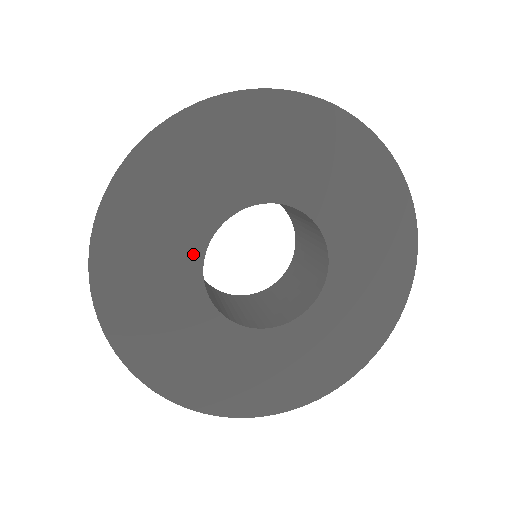
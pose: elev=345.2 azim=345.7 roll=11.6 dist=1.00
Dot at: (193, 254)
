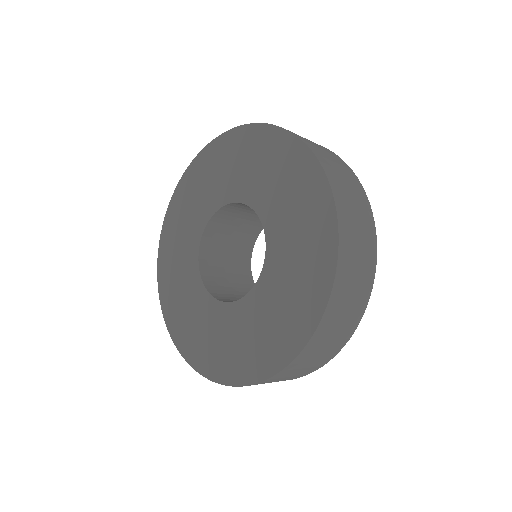
Dot at: (215, 204)
